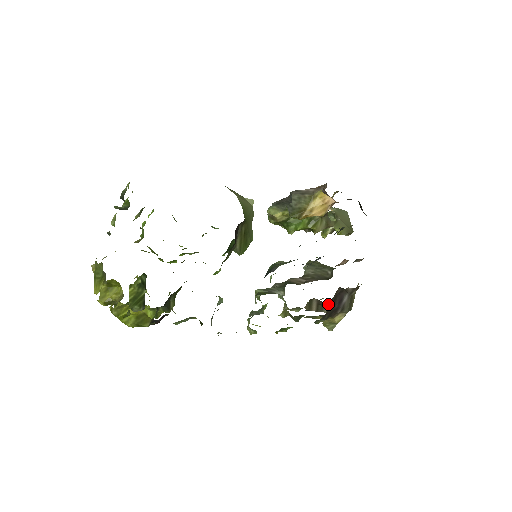
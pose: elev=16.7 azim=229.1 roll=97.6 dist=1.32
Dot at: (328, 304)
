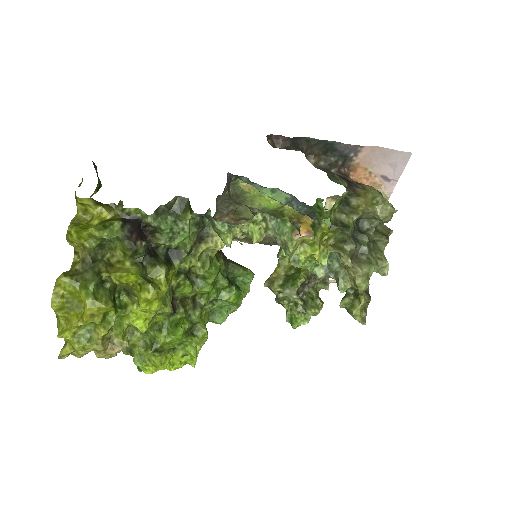
Dot at: occluded
